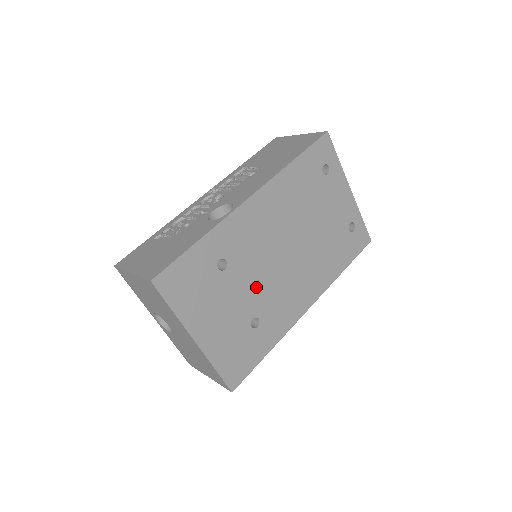
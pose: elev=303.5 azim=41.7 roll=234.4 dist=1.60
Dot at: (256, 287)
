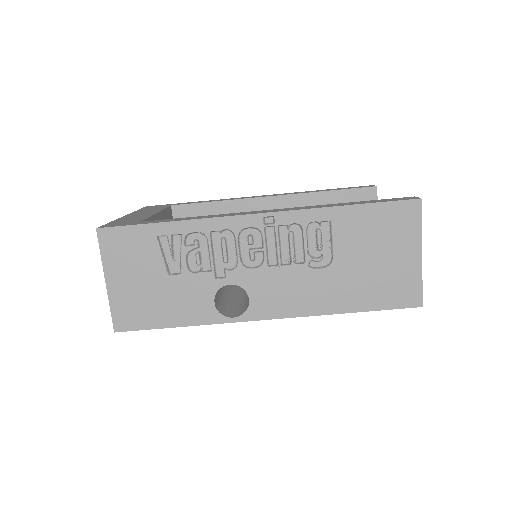
Dot at: occluded
